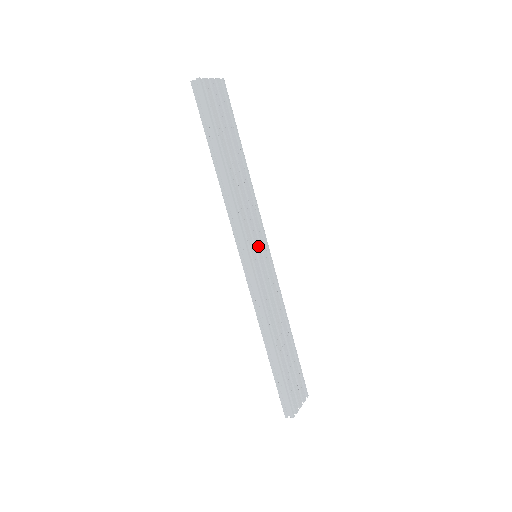
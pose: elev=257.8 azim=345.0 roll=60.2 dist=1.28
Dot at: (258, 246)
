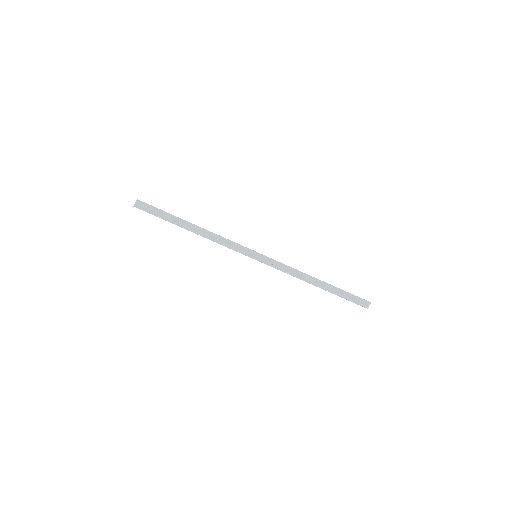
Dot at: occluded
